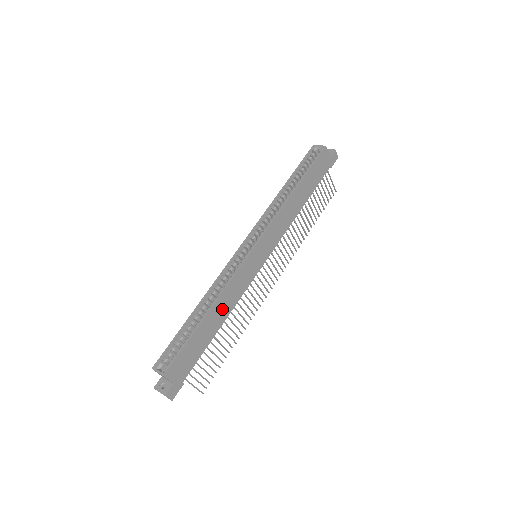
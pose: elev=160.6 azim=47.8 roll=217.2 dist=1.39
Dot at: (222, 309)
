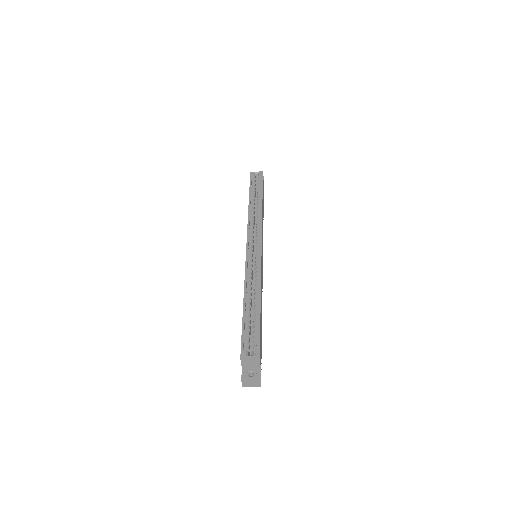
Dot at: (261, 298)
